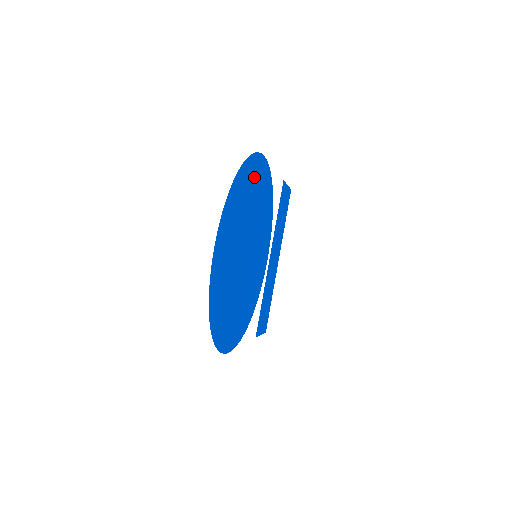
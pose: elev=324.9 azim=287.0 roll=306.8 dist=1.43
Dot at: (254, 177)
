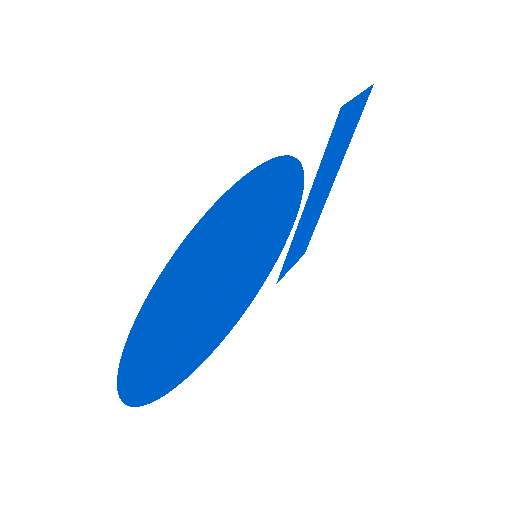
Dot at: (220, 225)
